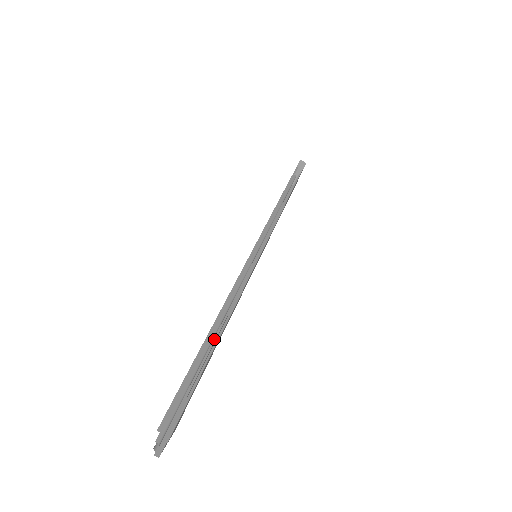
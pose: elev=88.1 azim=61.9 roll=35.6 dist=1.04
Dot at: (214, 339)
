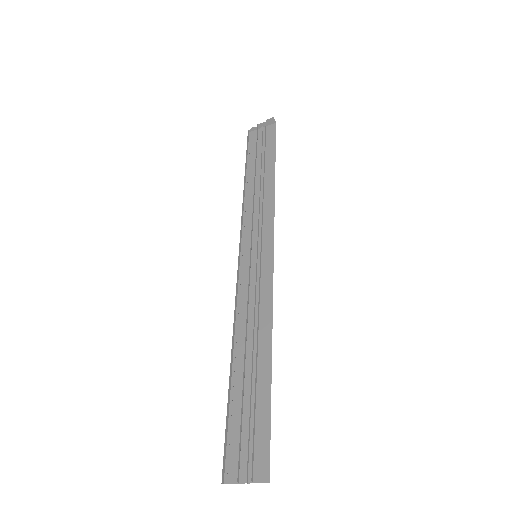
Dot at: (232, 352)
